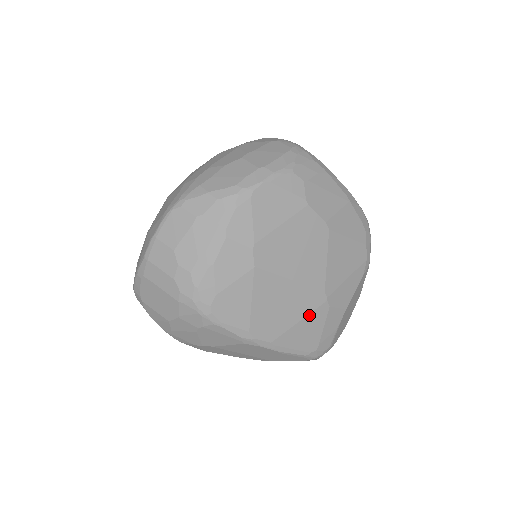
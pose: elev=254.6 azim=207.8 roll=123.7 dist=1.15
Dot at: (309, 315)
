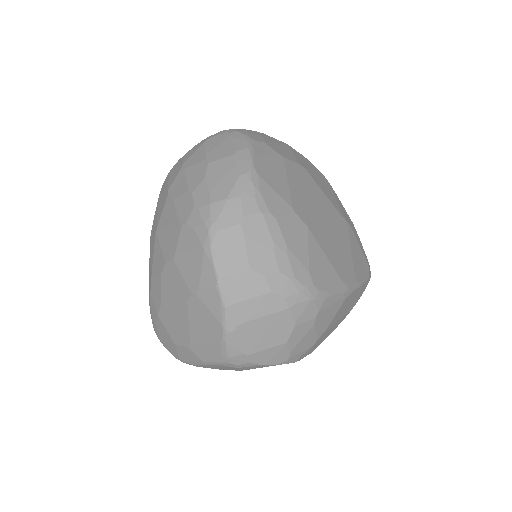
Dot at: (350, 241)
